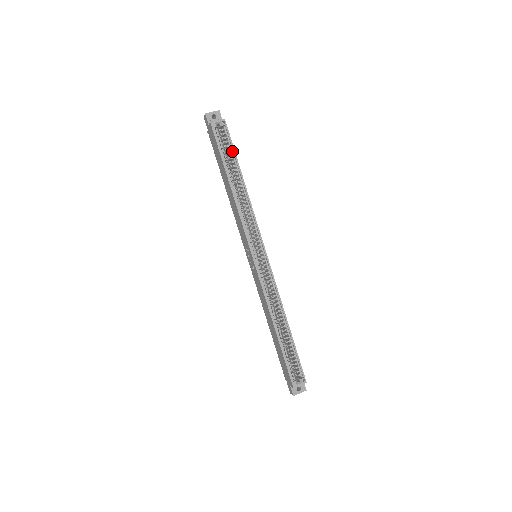
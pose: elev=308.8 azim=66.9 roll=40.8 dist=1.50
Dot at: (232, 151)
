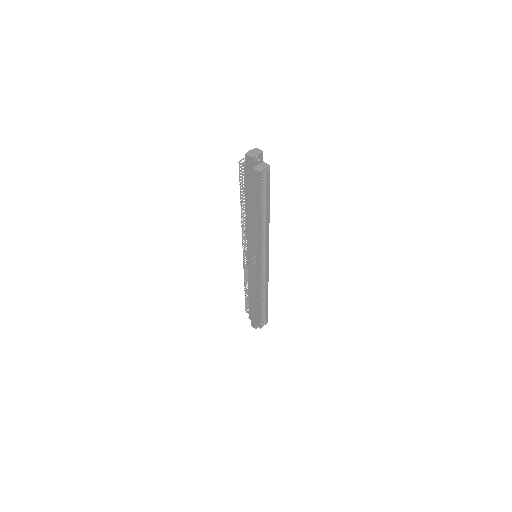
Dot at: (267, 191)
